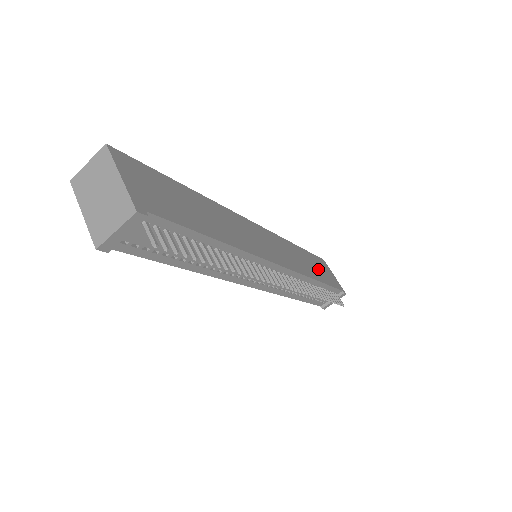
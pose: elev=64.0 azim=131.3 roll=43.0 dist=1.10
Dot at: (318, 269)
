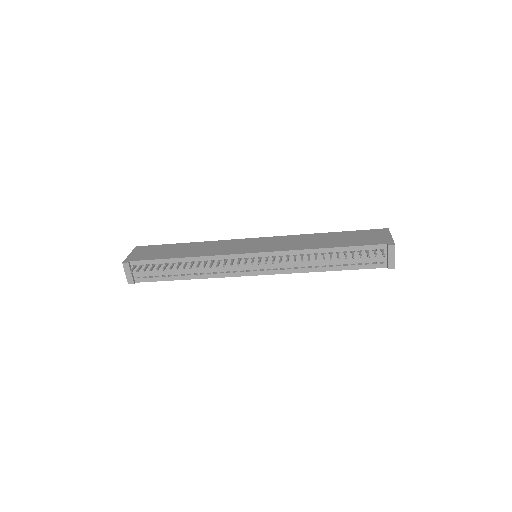
Dot at: (346, 239)
